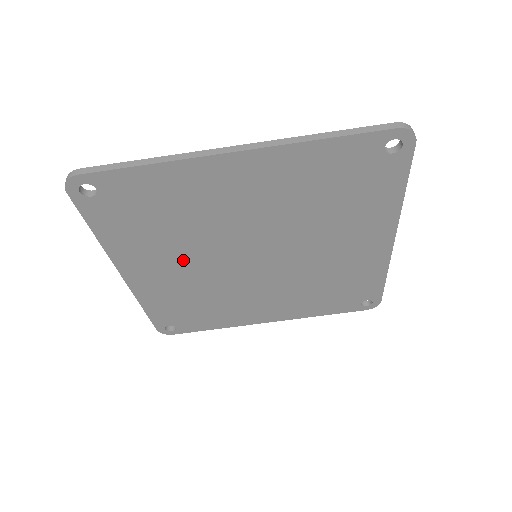
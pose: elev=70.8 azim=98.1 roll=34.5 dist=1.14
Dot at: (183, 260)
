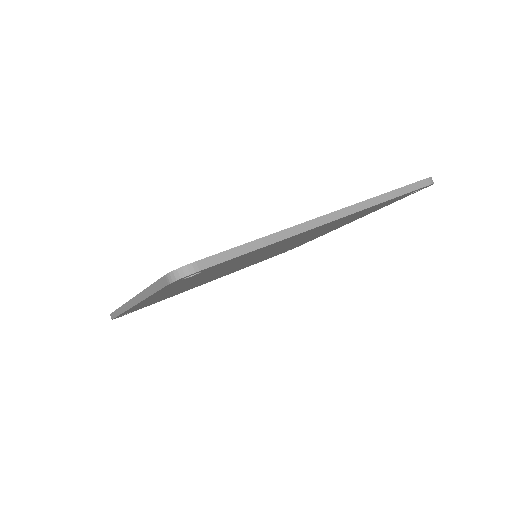
Dot at: (221, 275)
